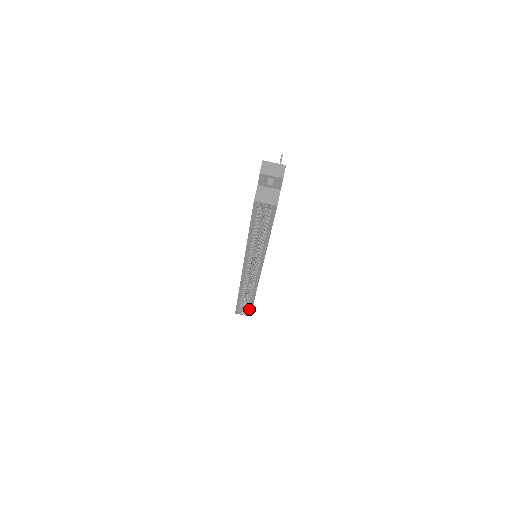
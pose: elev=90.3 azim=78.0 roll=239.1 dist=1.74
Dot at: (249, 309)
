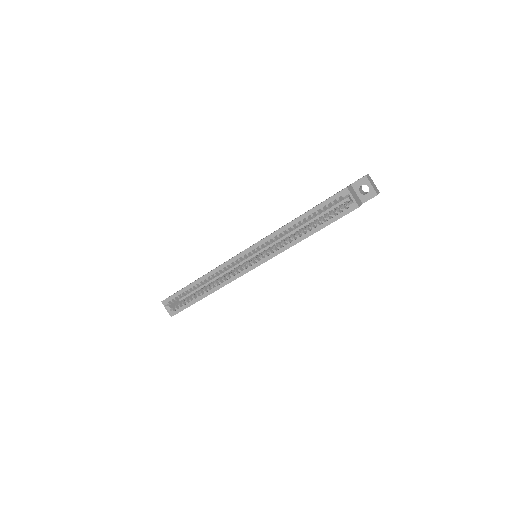
Dot at: (183, 306)
